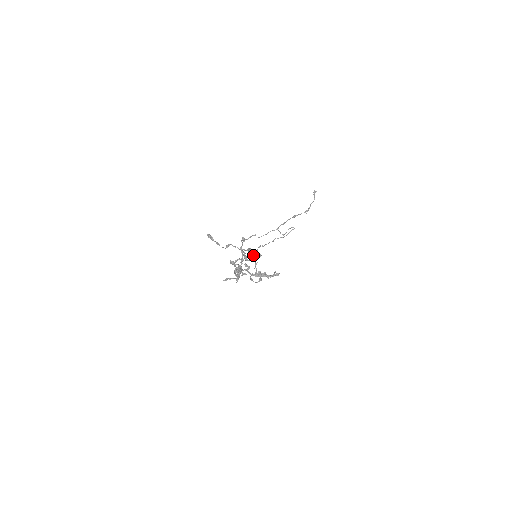
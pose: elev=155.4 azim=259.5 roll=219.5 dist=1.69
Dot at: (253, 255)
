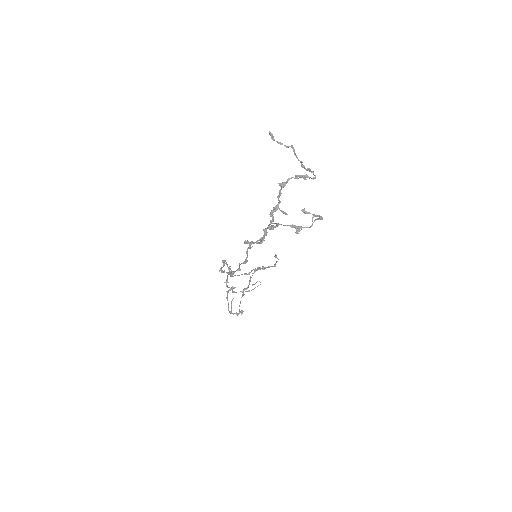
Dot at: (307, 175)
